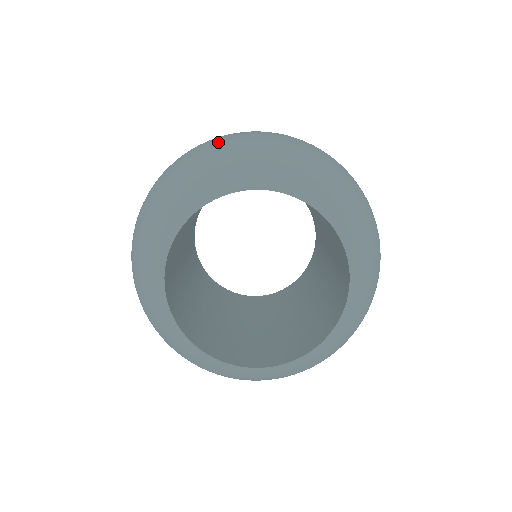
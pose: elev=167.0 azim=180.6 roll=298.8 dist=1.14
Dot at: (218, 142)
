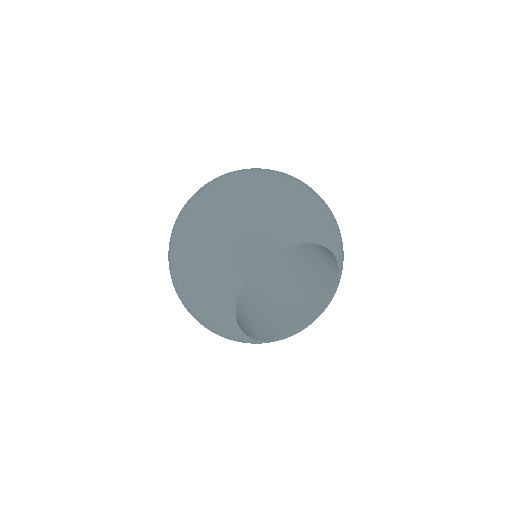
Dot at: (298, 191)
